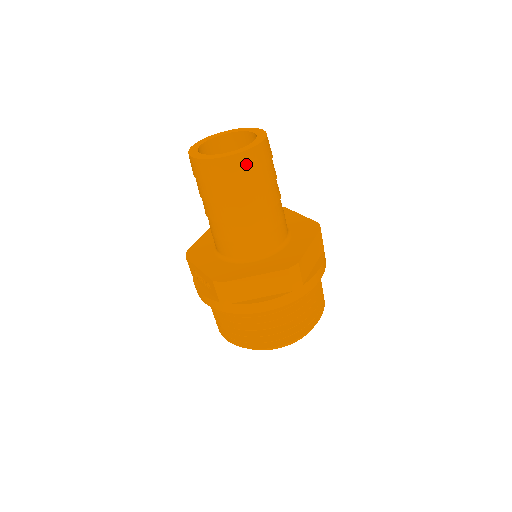
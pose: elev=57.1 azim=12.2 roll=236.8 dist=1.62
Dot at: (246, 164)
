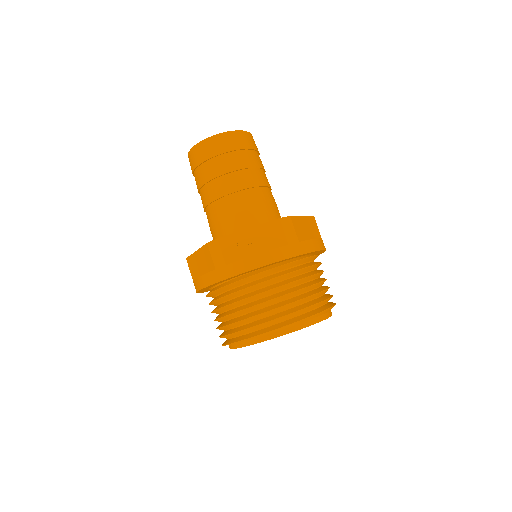
Dot at: (255, 144)
